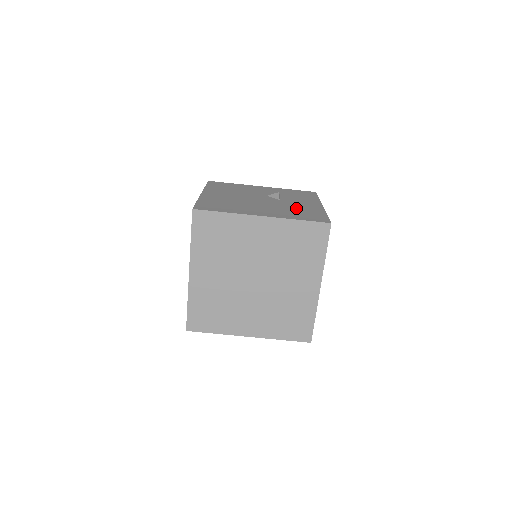
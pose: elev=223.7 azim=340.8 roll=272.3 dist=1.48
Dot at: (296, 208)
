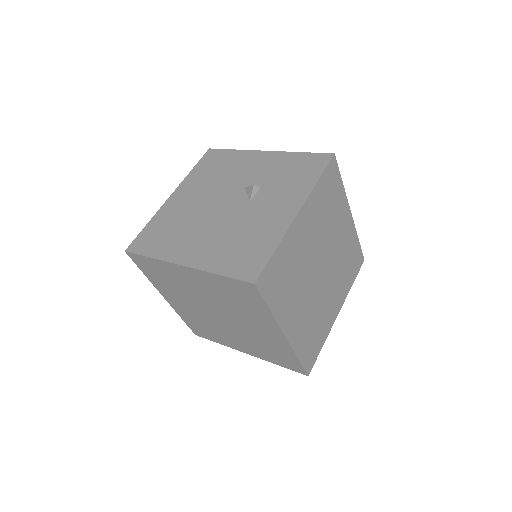
Dot at: (248, 230)
